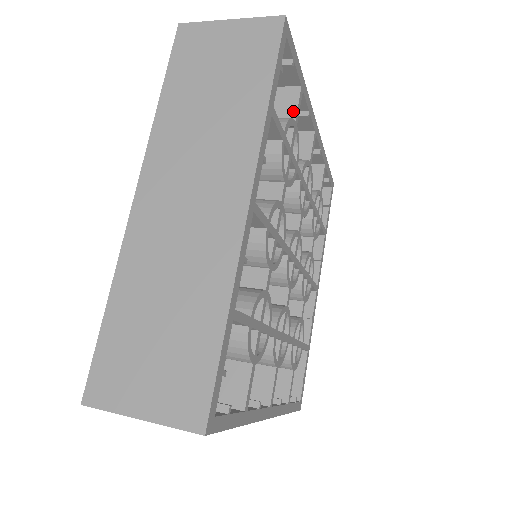
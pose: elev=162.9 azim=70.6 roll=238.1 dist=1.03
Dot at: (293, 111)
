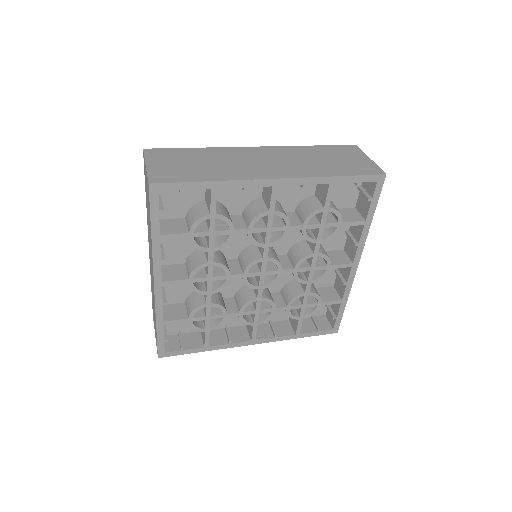
Dot at: (210, 206)
